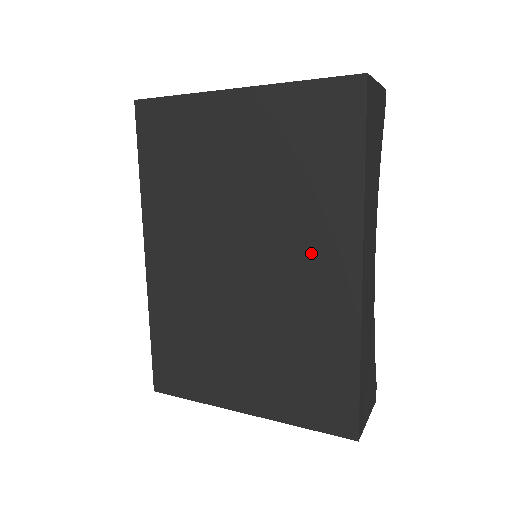
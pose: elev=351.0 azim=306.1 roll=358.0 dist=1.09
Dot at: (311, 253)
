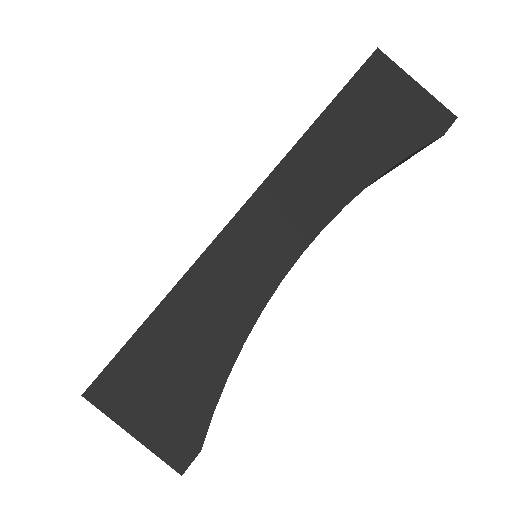
Dot at: occluded
